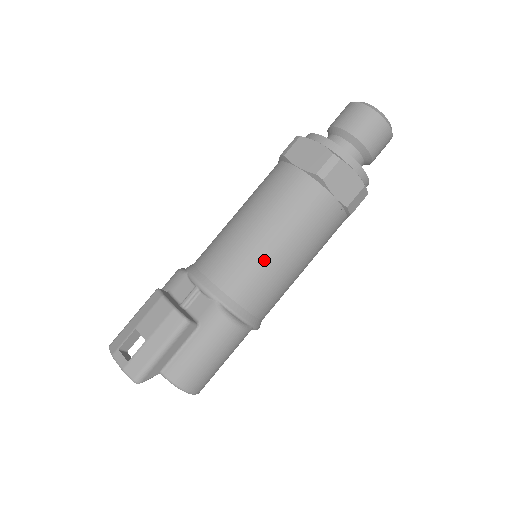
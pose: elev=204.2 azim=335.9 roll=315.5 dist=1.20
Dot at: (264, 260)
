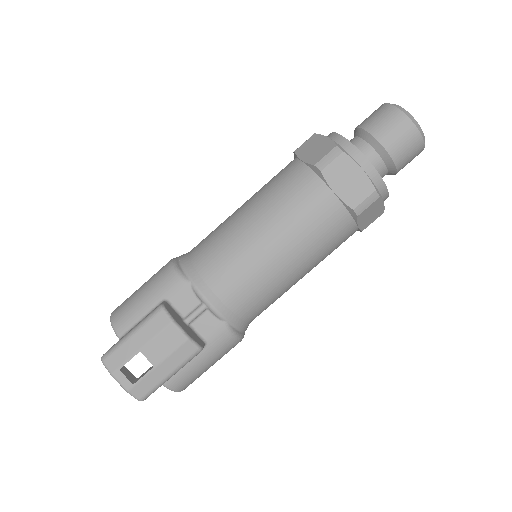
Dot at: (279, 284)
